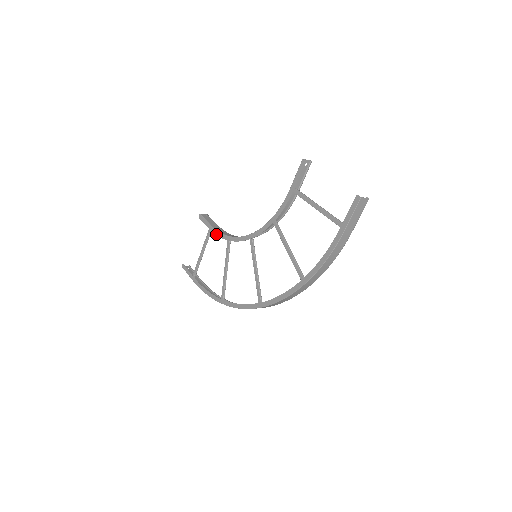
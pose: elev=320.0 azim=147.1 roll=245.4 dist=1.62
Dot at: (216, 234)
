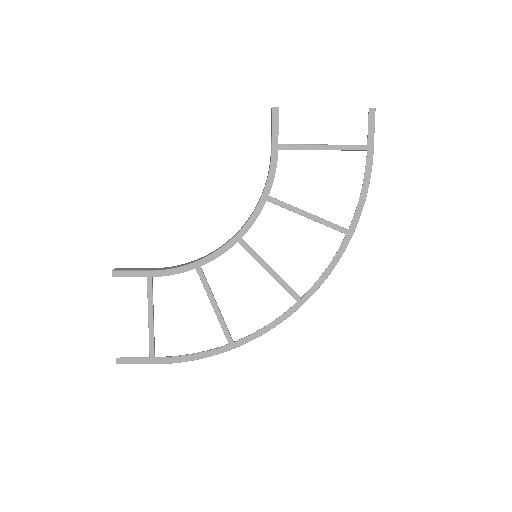
Dot at: (168, 275)
